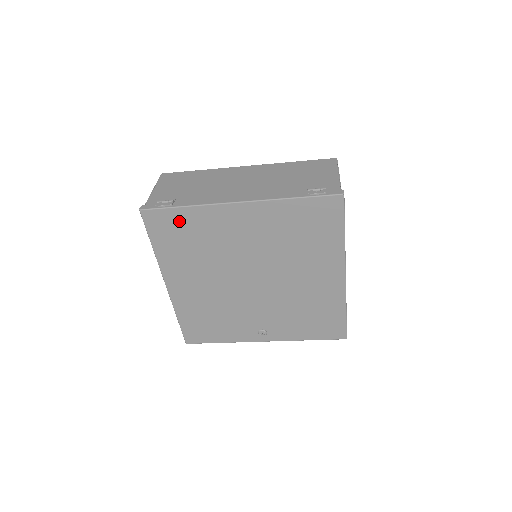
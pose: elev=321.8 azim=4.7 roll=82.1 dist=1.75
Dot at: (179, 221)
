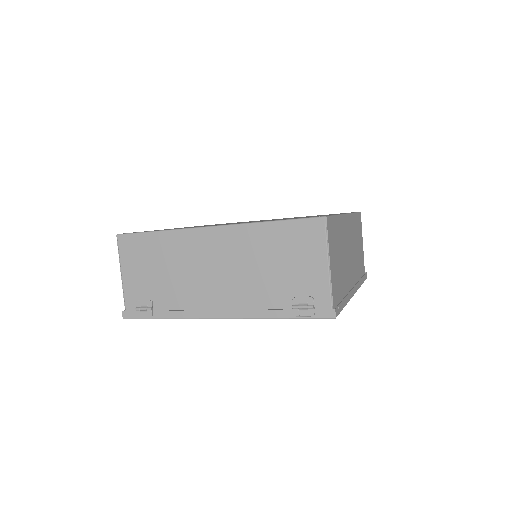
Dot at: occluded
